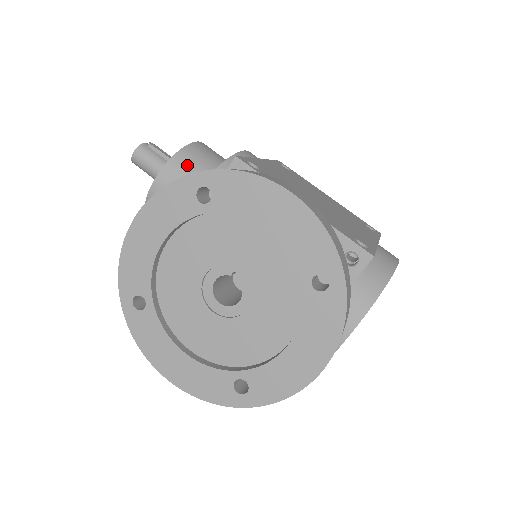
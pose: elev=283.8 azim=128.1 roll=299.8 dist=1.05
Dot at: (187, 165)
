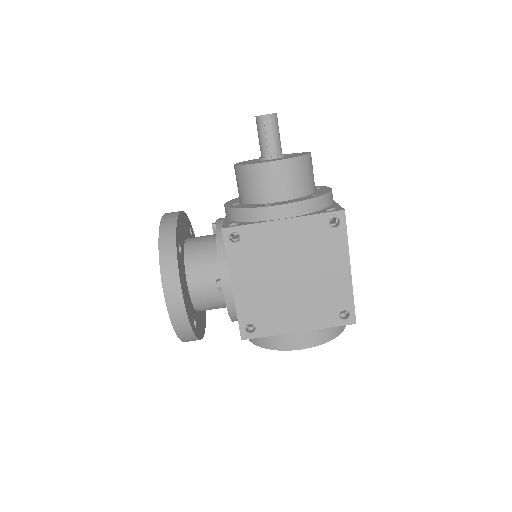
Dot at: (244, 179)
